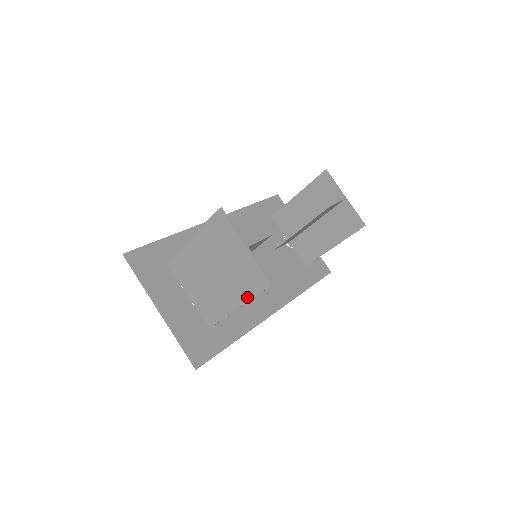
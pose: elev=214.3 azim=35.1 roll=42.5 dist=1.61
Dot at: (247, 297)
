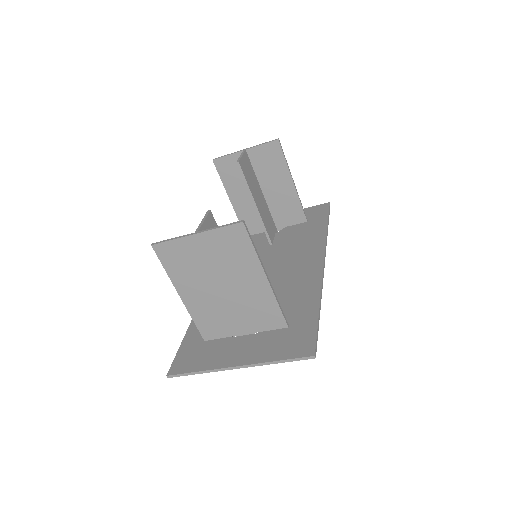
Dot at: (254, 259)
